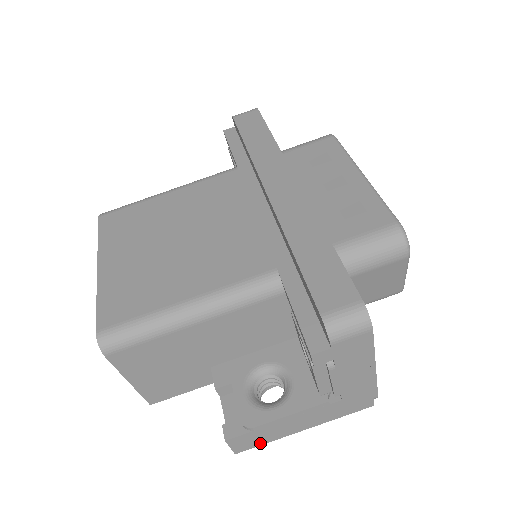
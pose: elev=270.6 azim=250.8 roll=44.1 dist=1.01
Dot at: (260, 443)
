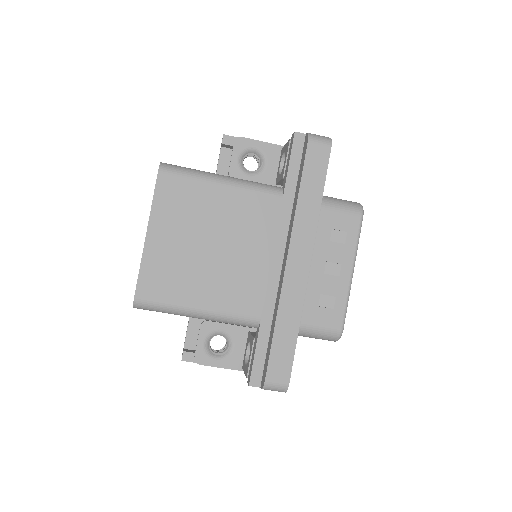
Dot at: occluded
